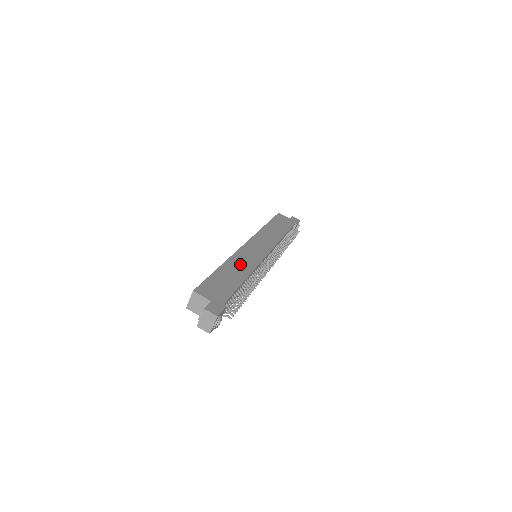
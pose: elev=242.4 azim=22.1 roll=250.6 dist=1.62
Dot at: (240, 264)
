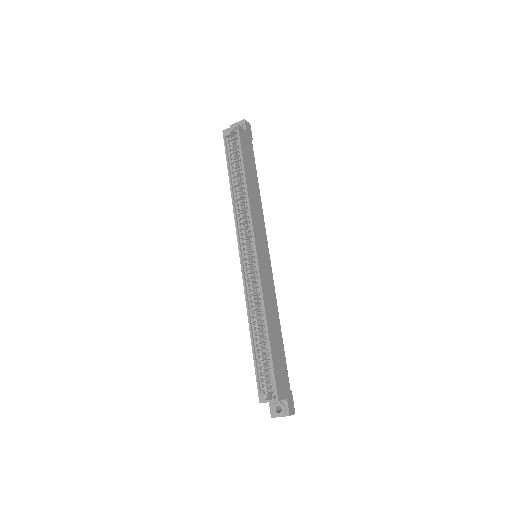
Dot at: (271, 308)
